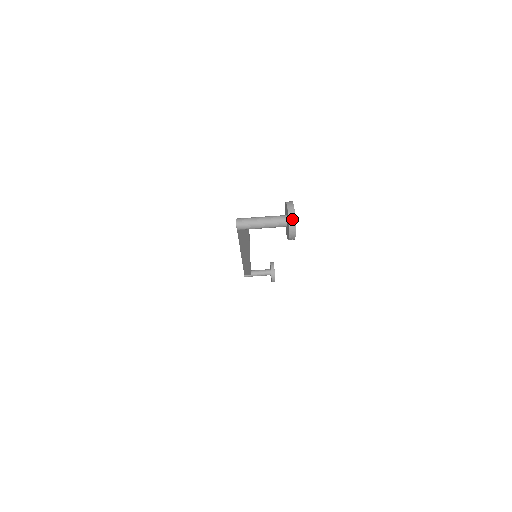
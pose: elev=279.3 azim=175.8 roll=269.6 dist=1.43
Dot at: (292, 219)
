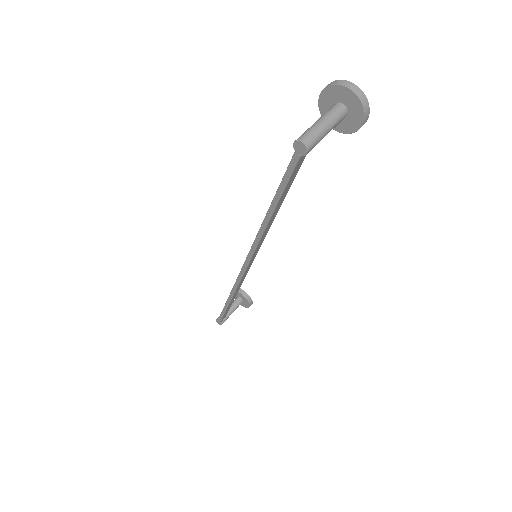
Dot at: (357, 90)
